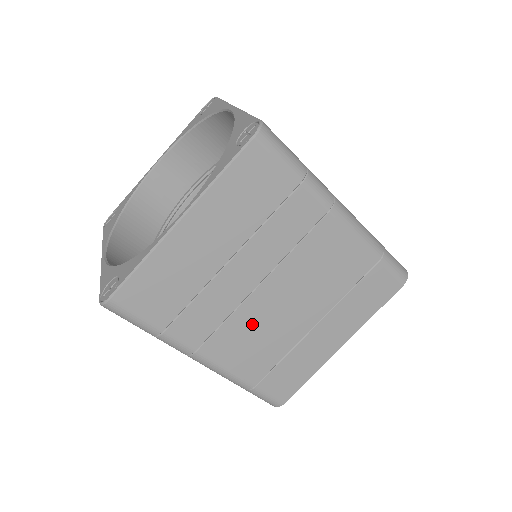
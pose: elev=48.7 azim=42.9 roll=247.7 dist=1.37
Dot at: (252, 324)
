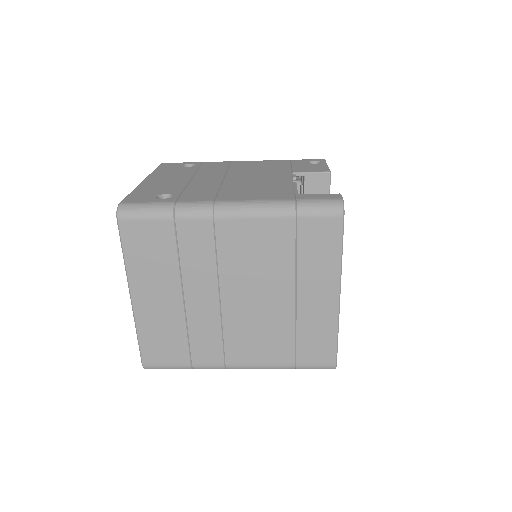
Dot at: (244, 326)
